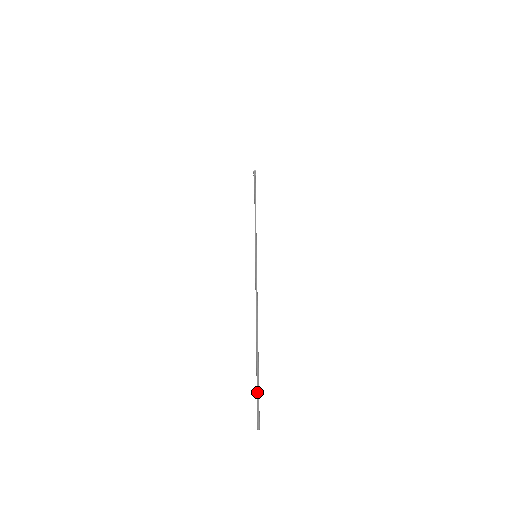
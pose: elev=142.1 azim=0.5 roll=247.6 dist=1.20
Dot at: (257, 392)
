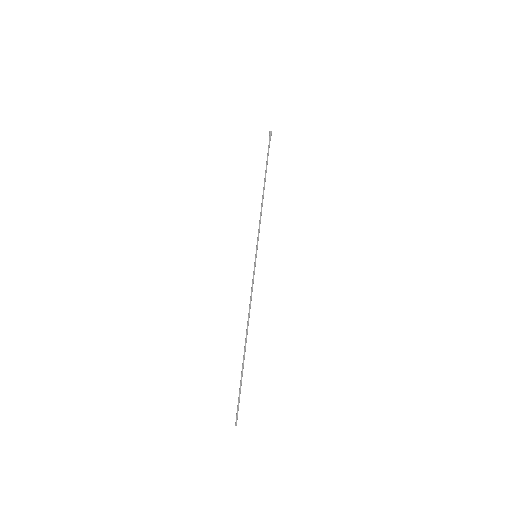
Dot at: (238, 397)
